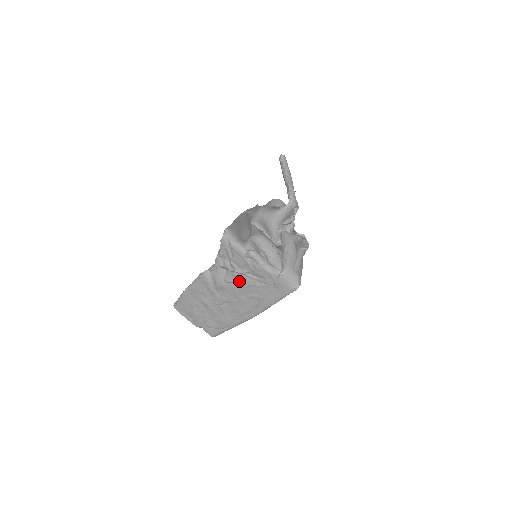
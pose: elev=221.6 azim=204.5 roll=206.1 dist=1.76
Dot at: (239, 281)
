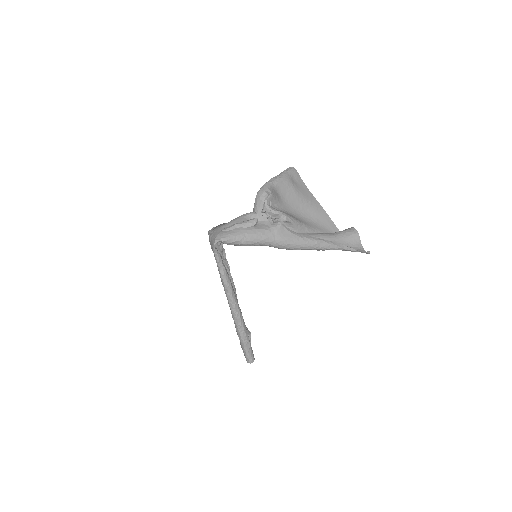
Dot at: occluded
